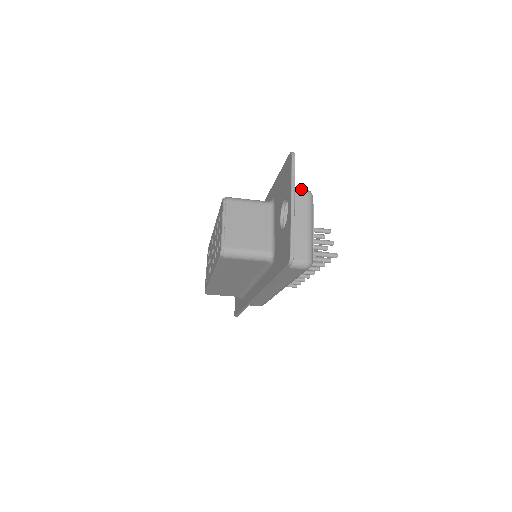
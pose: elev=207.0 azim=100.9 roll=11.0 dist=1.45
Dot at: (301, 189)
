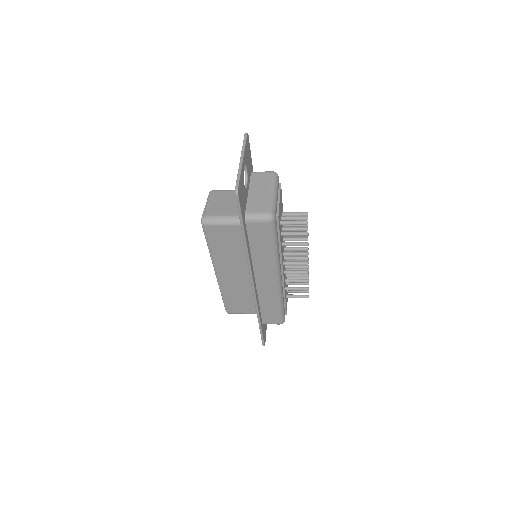
Dot at: (267, 171)
